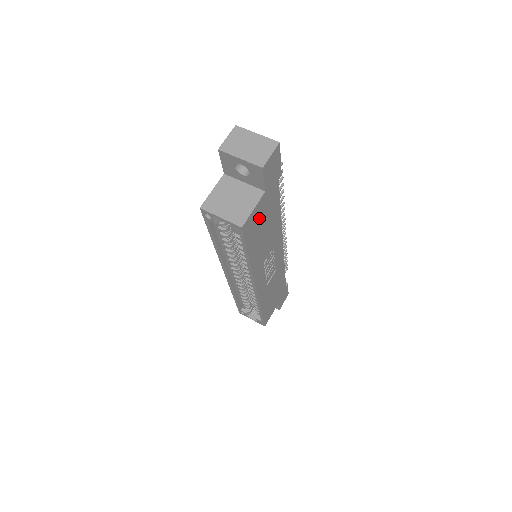
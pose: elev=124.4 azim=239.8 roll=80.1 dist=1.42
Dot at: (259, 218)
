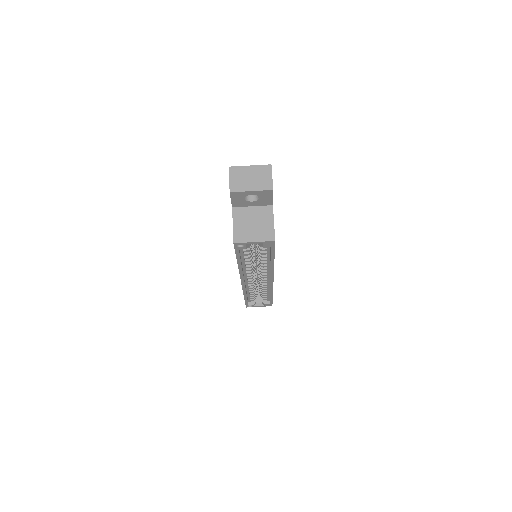
Dot at: occluded
